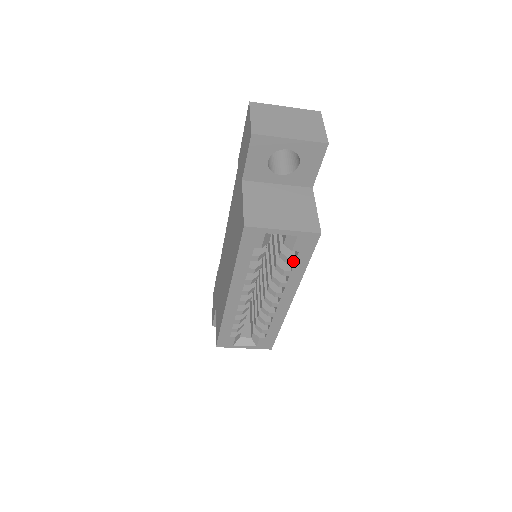
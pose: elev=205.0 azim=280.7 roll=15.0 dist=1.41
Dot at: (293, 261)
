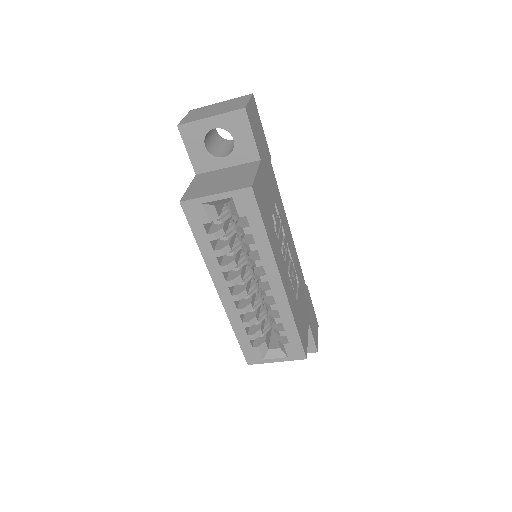
Dot at: (249, 230)
